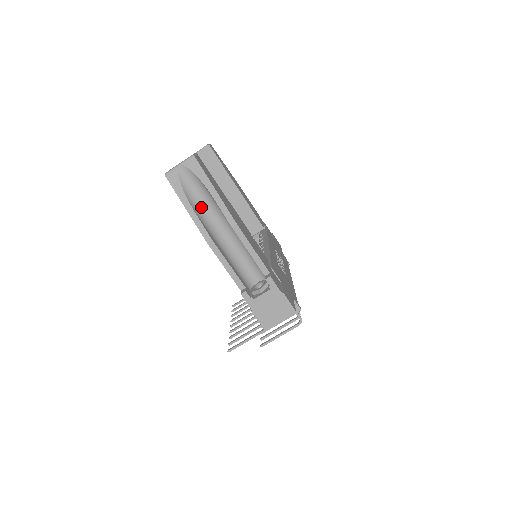
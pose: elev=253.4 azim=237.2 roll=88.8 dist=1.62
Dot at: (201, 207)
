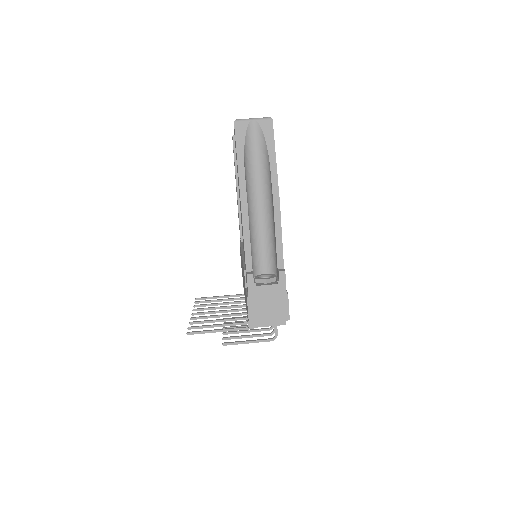
Dot at: (251, 170)
